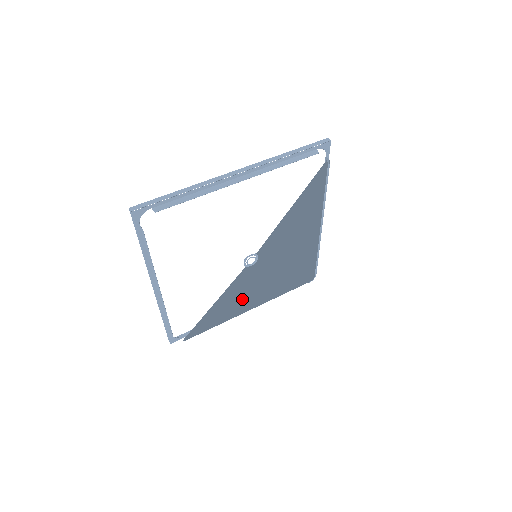
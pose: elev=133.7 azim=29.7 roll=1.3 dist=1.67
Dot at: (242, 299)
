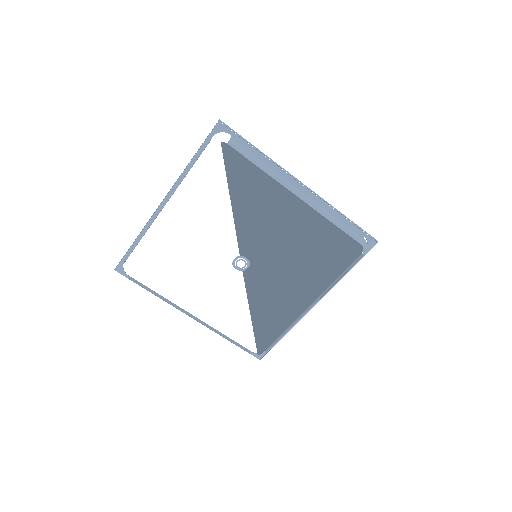
Dot at: (281, 300)
